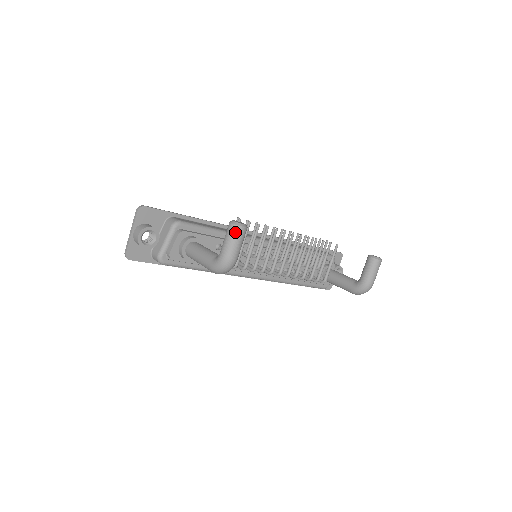
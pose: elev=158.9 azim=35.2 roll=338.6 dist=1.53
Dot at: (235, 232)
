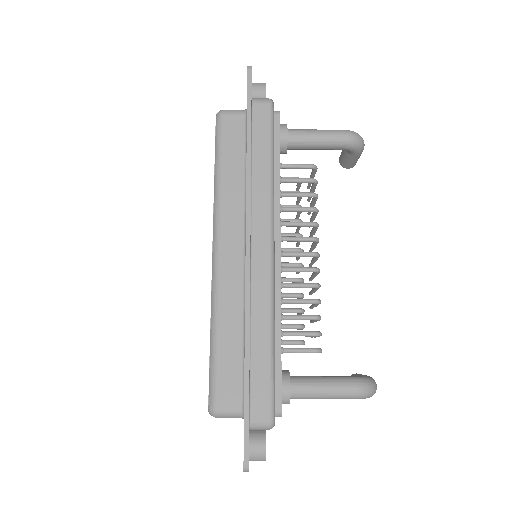
Dot at: occluded
